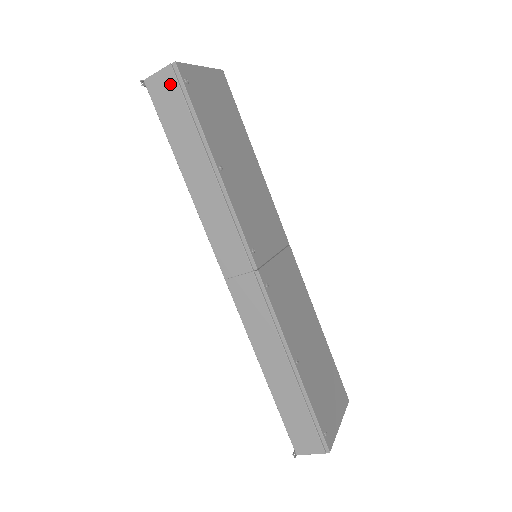
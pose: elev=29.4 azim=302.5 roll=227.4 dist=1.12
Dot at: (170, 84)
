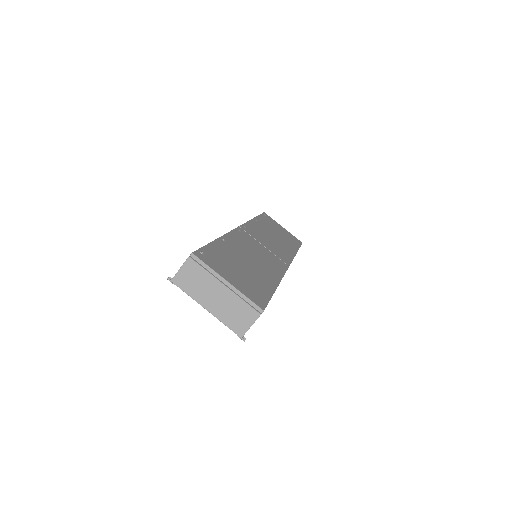
Dot at: occluded
